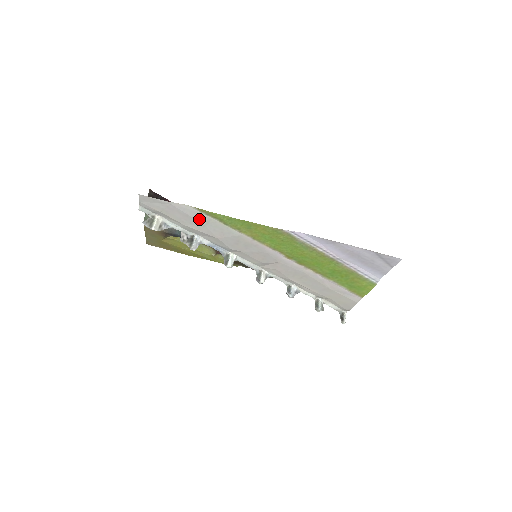
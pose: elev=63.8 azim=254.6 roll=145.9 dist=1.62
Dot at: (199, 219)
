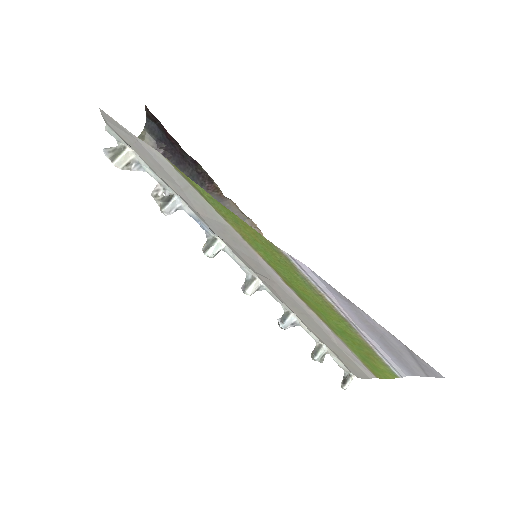
Dot at: (175, 178)
